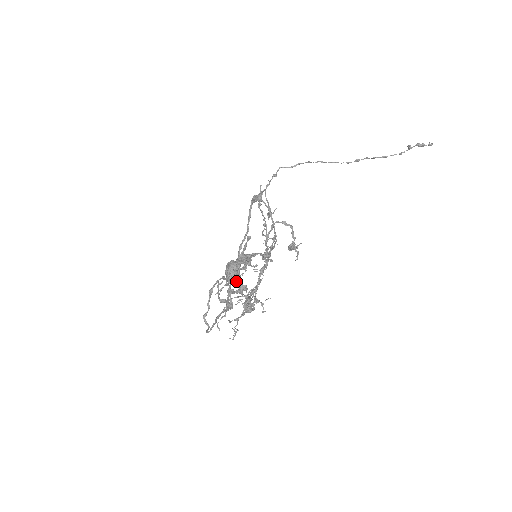
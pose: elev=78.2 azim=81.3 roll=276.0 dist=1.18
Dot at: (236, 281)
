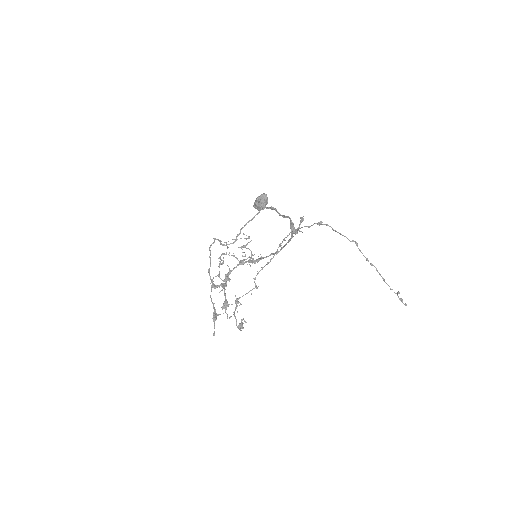
Dot at: occluded
